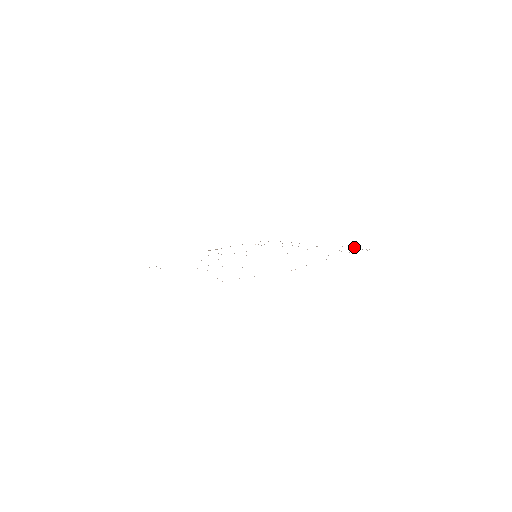
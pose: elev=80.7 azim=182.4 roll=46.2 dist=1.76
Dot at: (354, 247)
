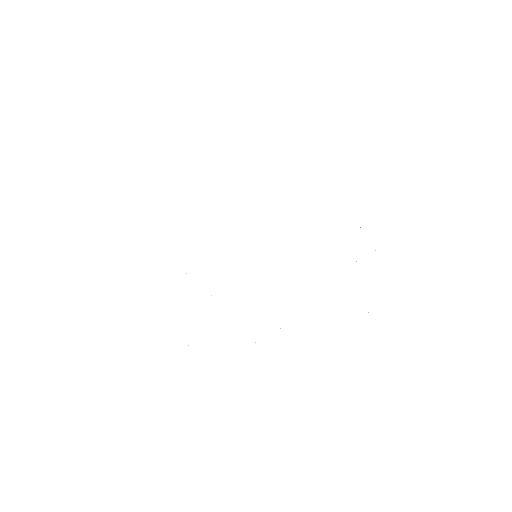
Dot at: occluded
